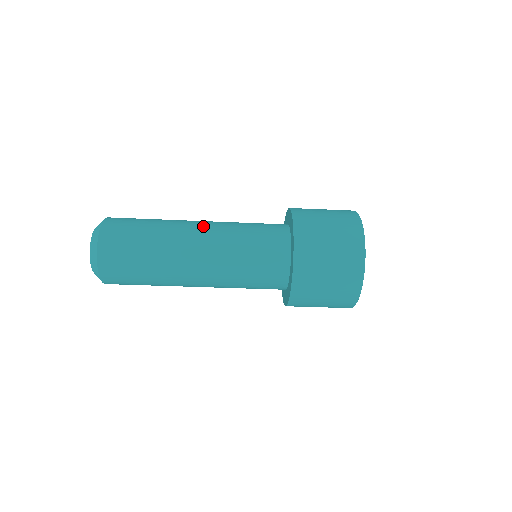
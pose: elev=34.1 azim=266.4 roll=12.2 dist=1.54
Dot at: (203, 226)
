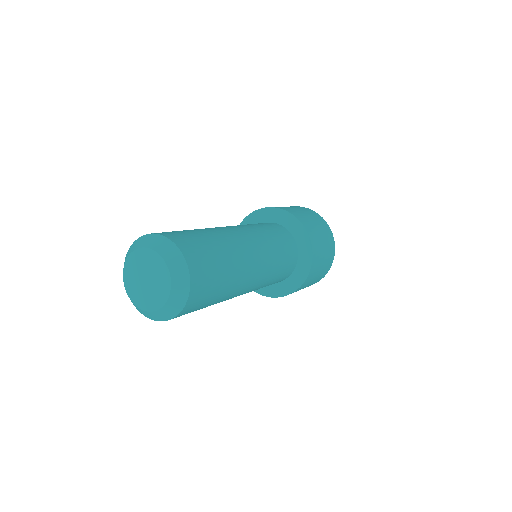
Dot at: (233, 227)
